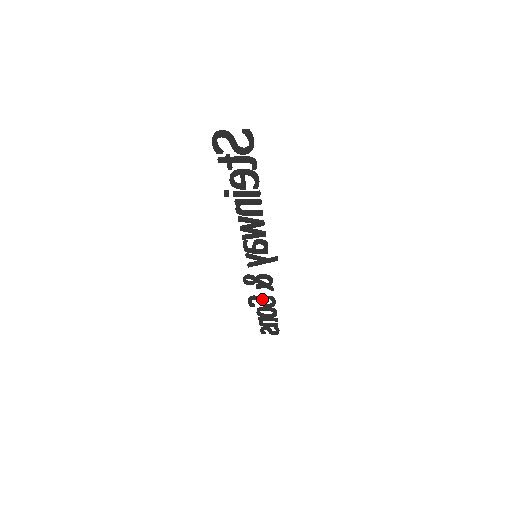
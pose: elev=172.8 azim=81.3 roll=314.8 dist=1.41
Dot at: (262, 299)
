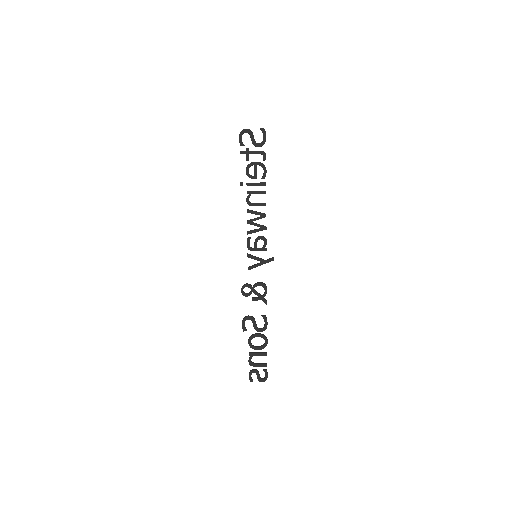
Dot at: (255, 321)
